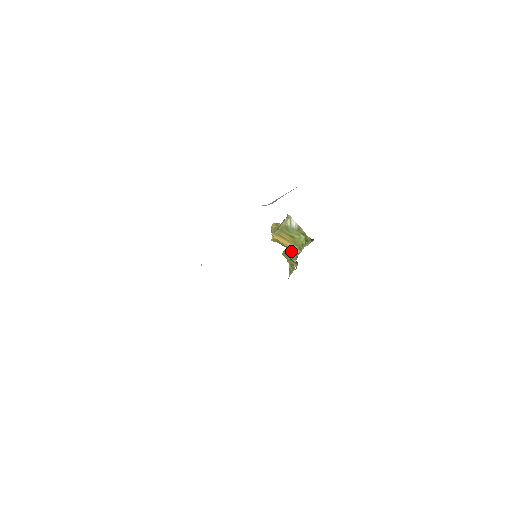
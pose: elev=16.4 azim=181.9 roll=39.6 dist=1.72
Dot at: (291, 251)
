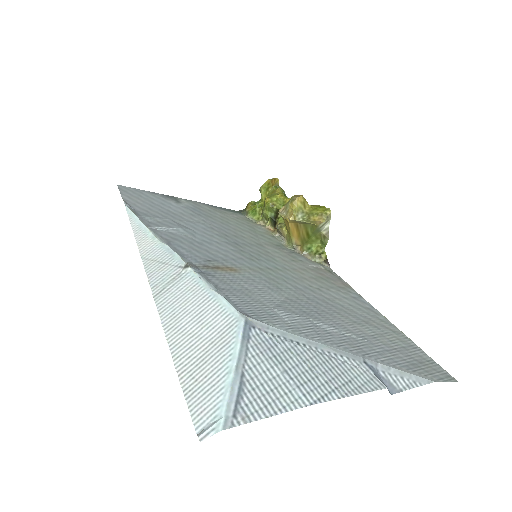
Dot at: (287, 233)
